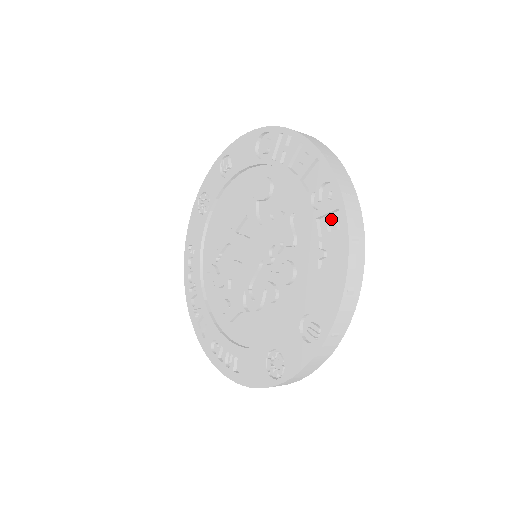
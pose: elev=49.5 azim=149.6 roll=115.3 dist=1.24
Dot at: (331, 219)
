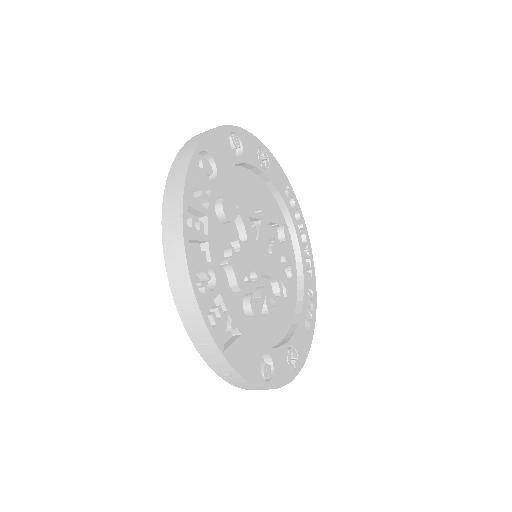
Dot at: occluded
